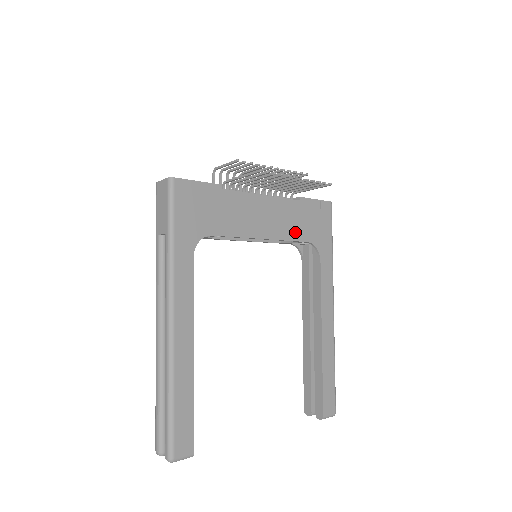
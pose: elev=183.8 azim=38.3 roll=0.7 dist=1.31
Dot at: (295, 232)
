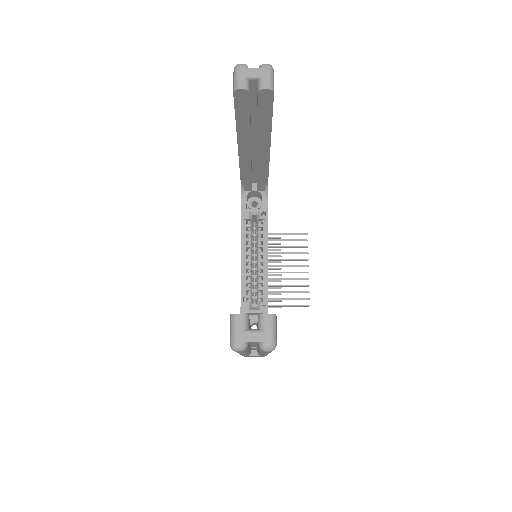
Dot at: occluded
